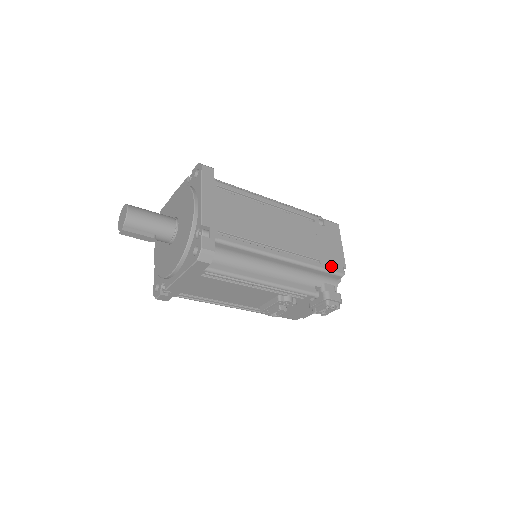
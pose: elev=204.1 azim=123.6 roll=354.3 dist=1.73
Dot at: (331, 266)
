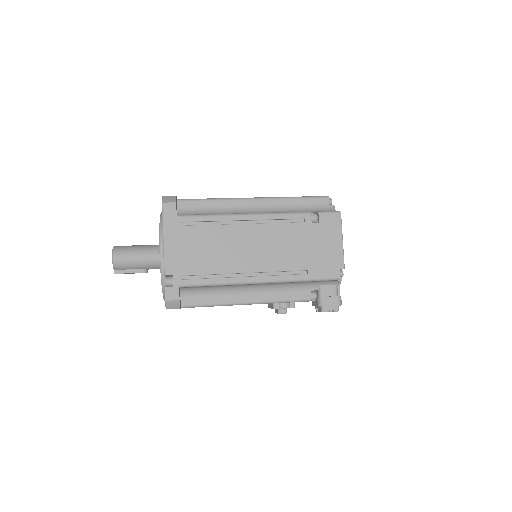
Dot at: (322, 273)
